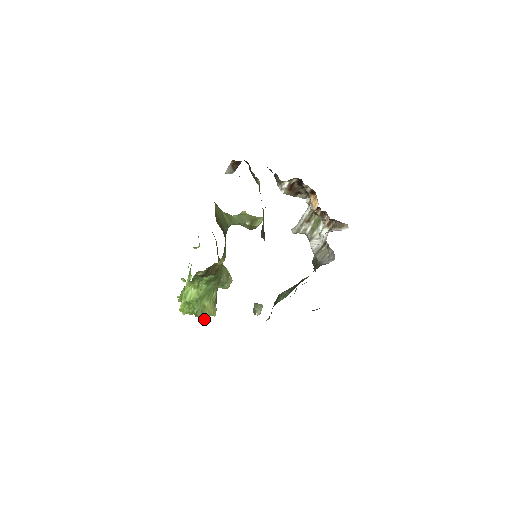
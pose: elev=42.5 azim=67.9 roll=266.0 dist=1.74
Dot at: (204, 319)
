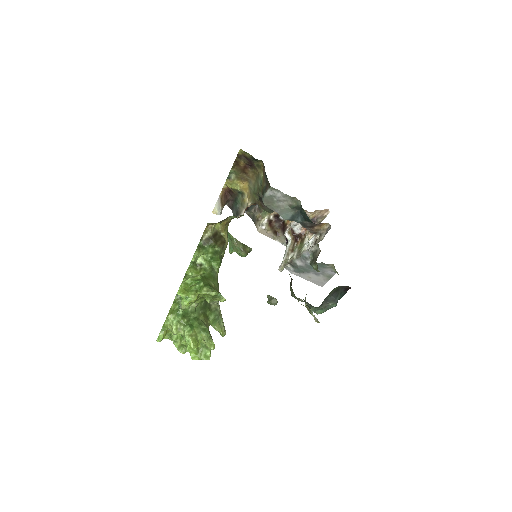
Dot at: (214, 292)
